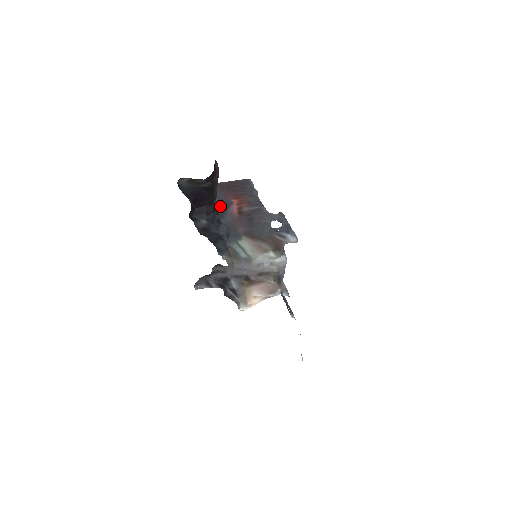
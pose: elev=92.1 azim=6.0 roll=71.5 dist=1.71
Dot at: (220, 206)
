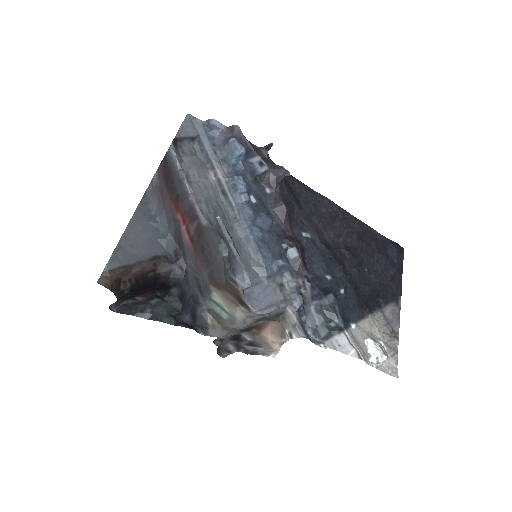
Dot at: (175, 238)
